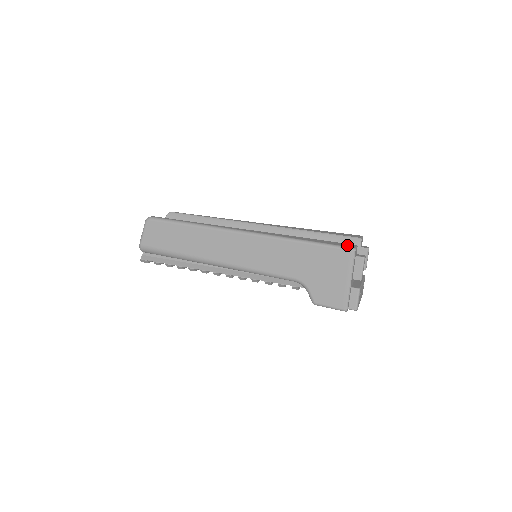
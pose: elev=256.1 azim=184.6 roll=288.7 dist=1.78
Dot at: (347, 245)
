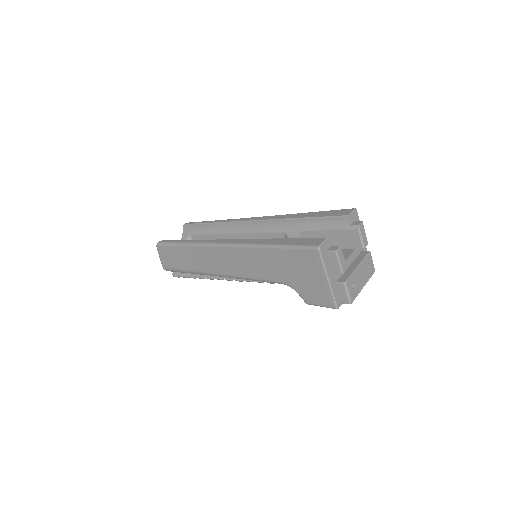
Dot at: (314, 242)
